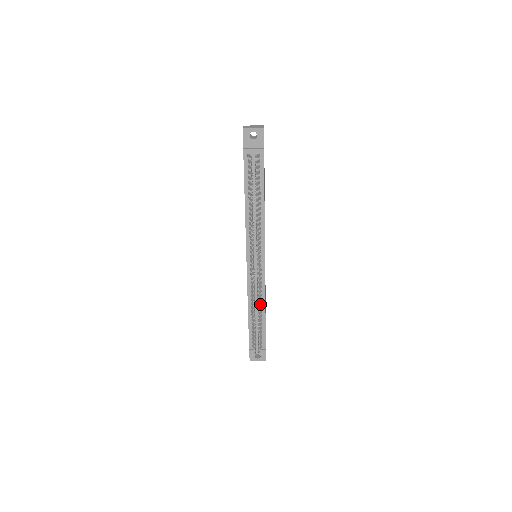
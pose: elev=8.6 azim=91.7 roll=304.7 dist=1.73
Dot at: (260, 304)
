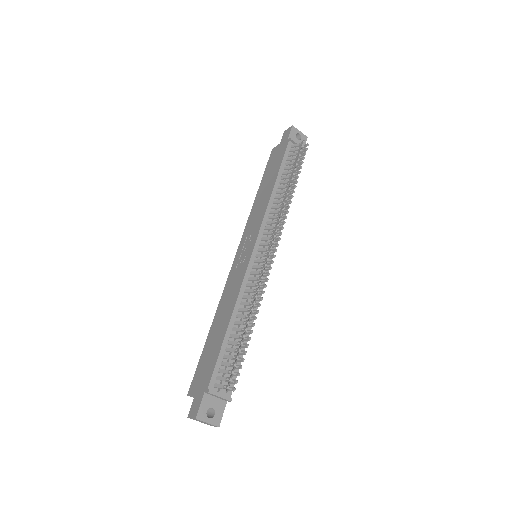
Dot at: occluded
